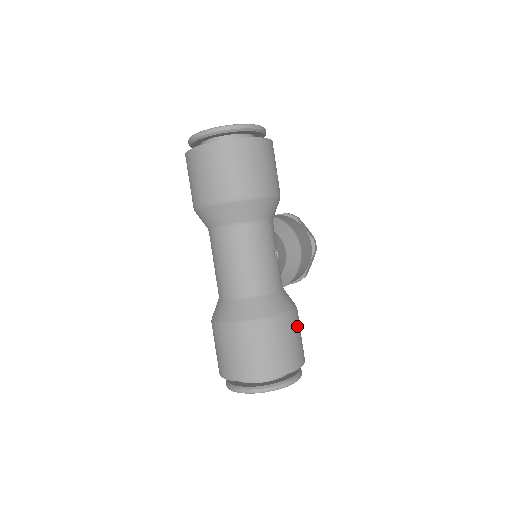
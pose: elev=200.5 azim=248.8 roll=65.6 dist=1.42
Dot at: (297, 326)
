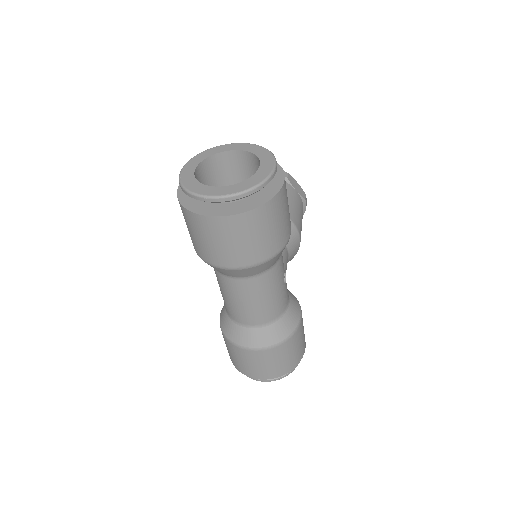
Dot at: (302, 326)
